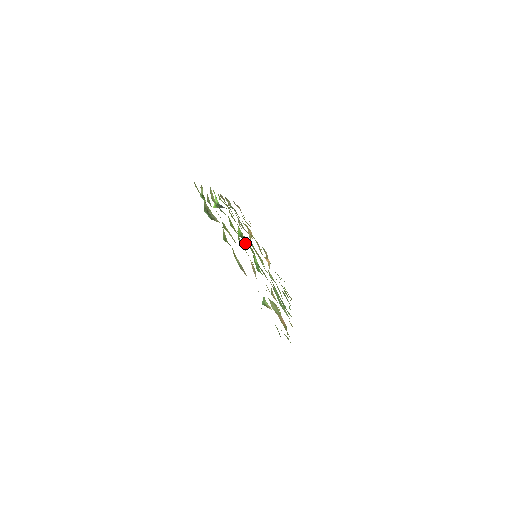
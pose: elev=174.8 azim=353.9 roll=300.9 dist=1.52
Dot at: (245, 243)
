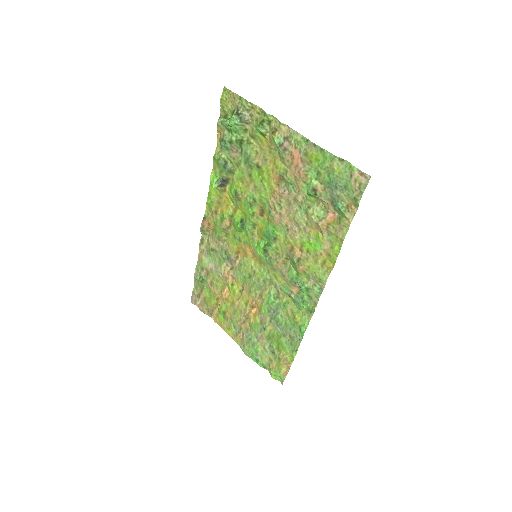
Dot at: (249, 223)
